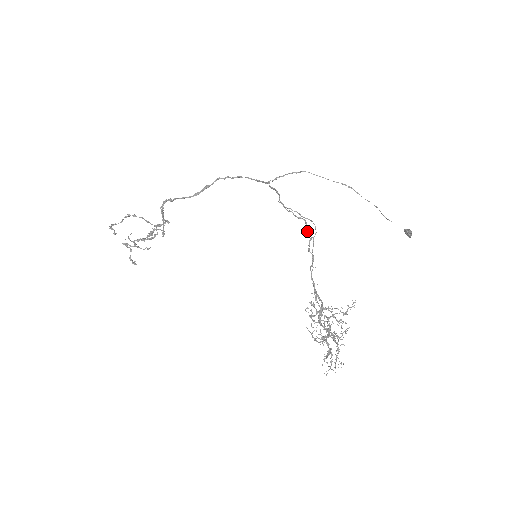
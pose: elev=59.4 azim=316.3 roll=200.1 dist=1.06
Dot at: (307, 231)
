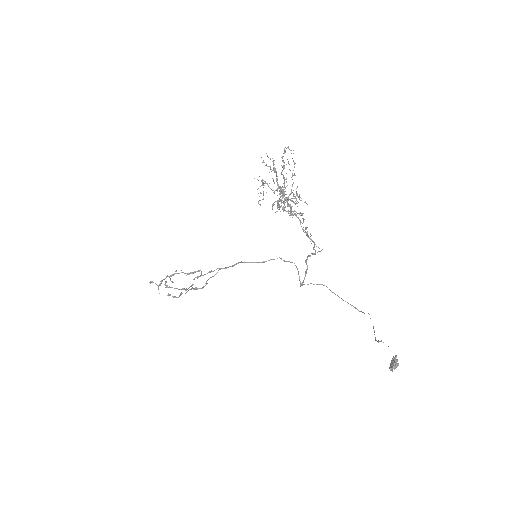
Dot at: (314, 247)
